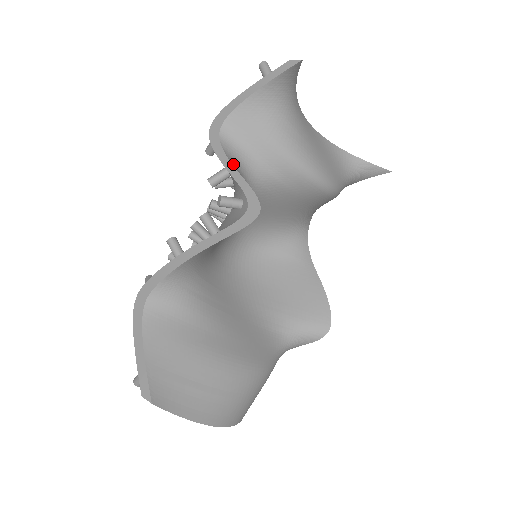
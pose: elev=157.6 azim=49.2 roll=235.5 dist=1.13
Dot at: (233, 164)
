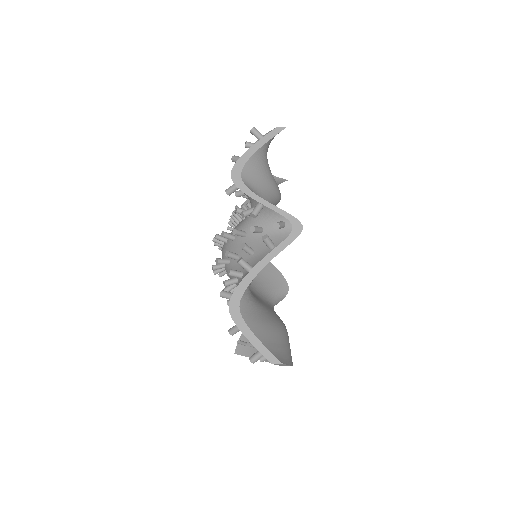
Dot at: (263, 200)
